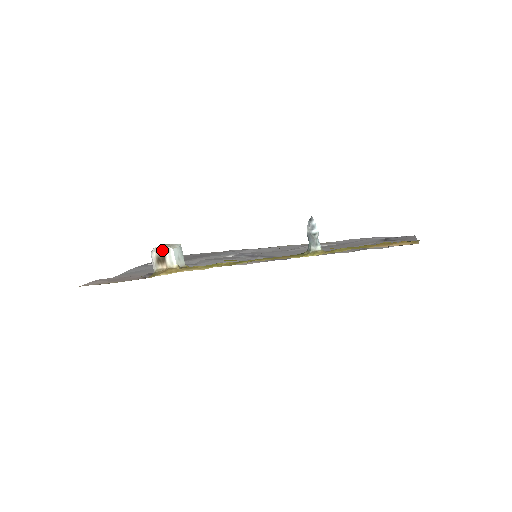
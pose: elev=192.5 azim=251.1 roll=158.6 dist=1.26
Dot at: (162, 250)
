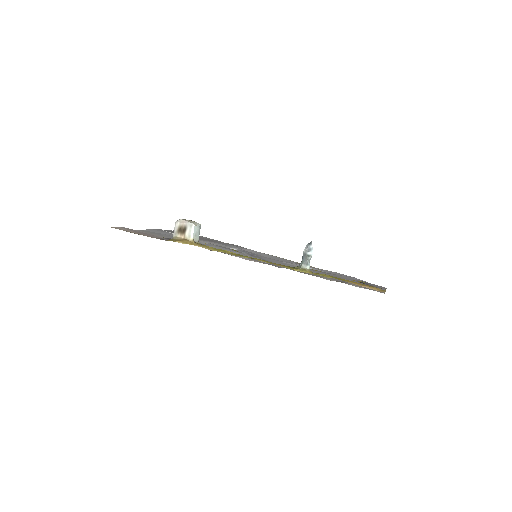
Dot at: (186, 223)
